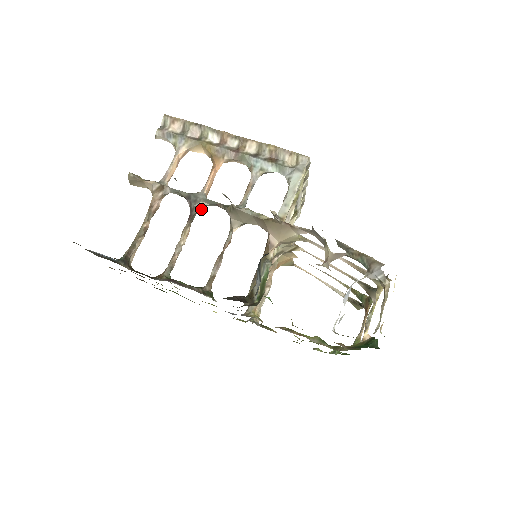
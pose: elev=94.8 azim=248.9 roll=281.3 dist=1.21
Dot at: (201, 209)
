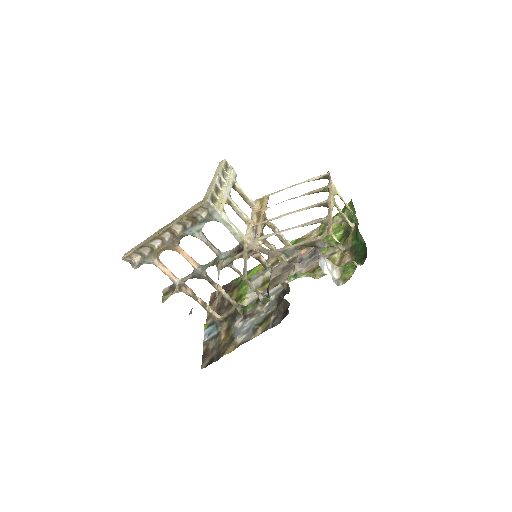
Dot at: (206, 273)
